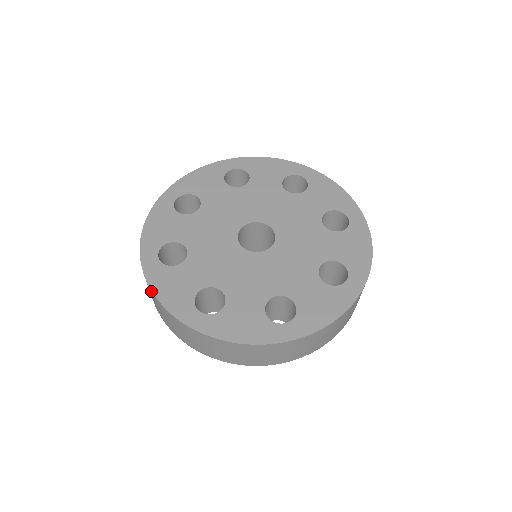
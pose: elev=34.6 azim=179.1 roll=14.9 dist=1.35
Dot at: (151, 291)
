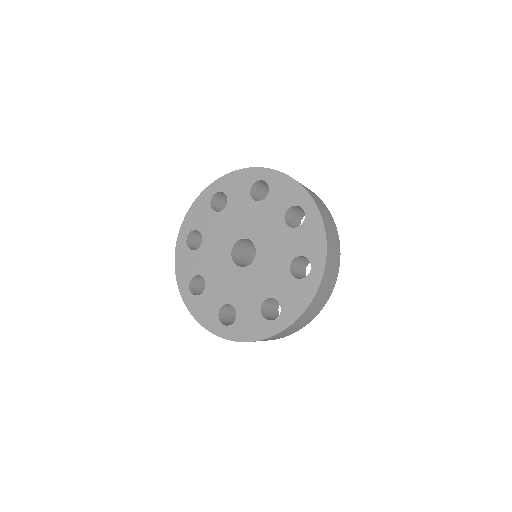
Dot at: (175, 260)
